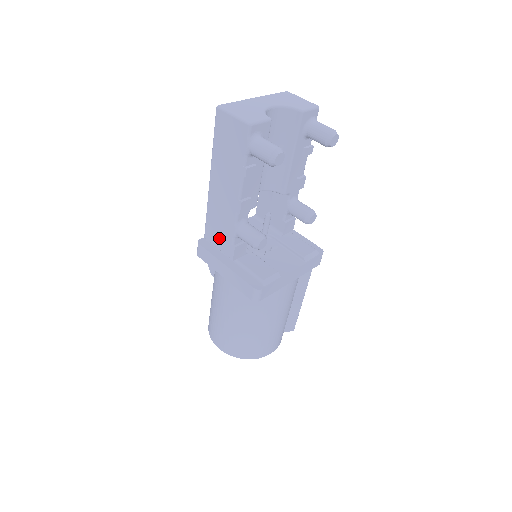
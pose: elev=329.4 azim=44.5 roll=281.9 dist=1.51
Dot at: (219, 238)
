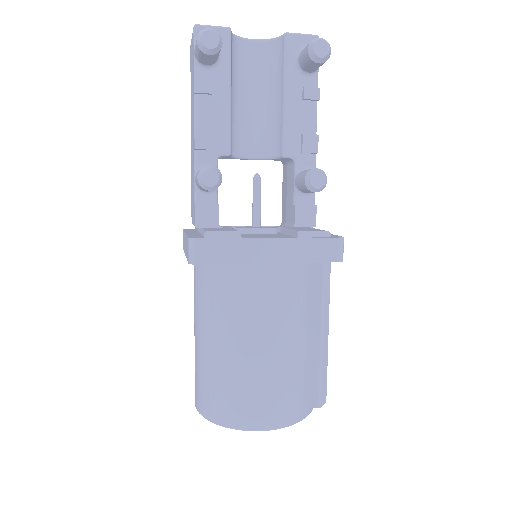
Dot at: (193, 207)
